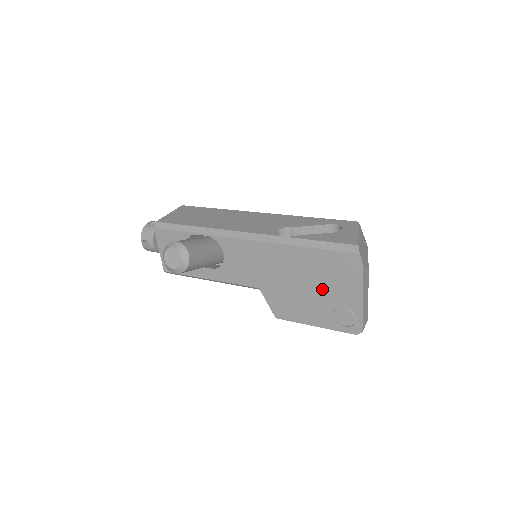
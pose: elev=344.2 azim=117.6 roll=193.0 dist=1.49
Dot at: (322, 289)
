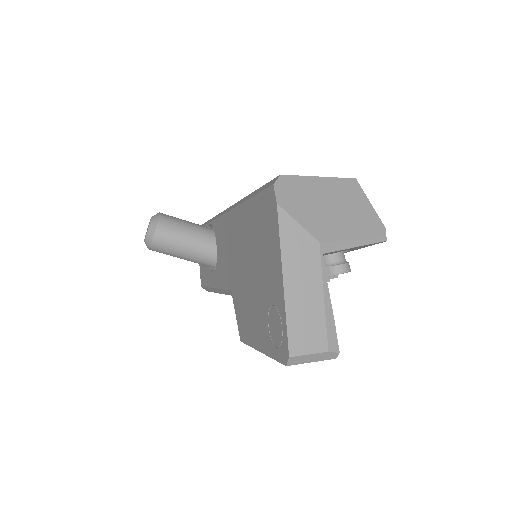
Dot at: (258, 273)
